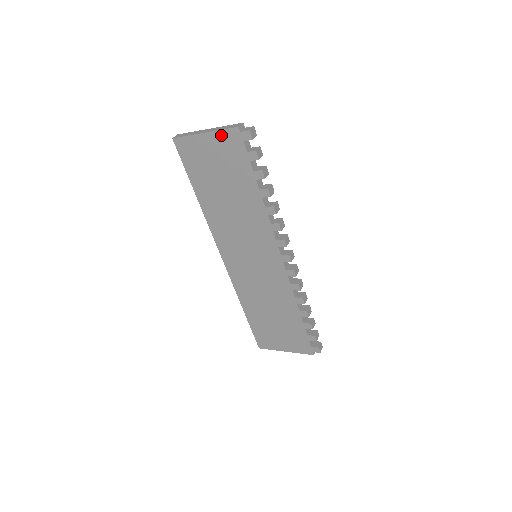
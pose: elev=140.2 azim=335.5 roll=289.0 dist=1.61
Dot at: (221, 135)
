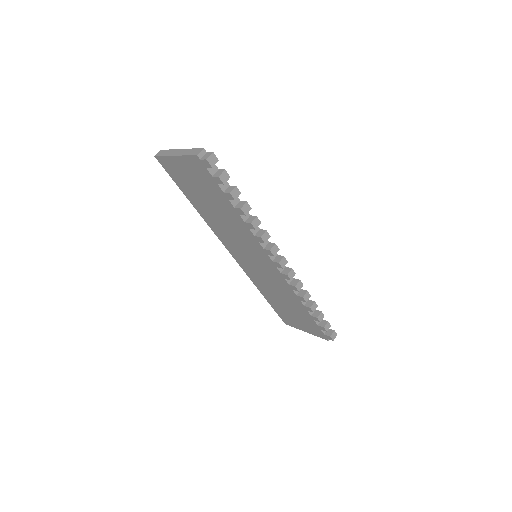
Dot at: (187, 160)
